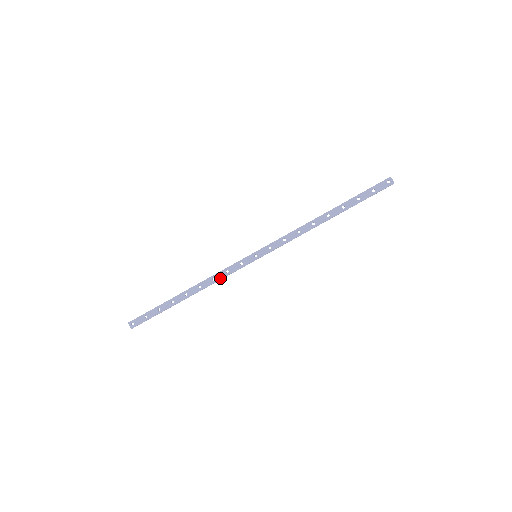
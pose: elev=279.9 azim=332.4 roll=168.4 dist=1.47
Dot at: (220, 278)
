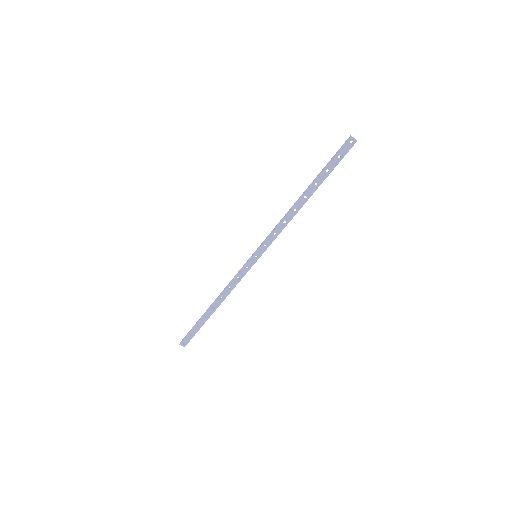
Dot at: (235, 286)
